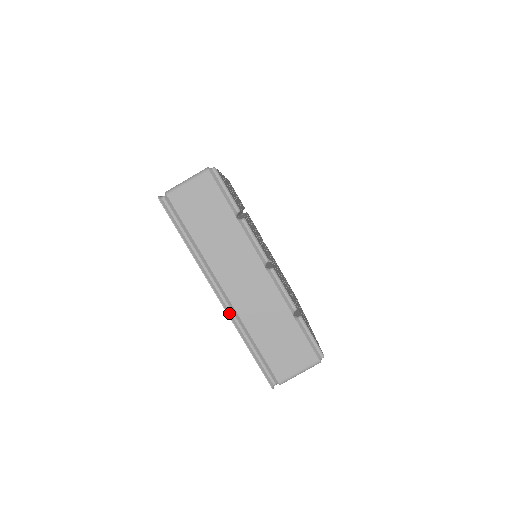
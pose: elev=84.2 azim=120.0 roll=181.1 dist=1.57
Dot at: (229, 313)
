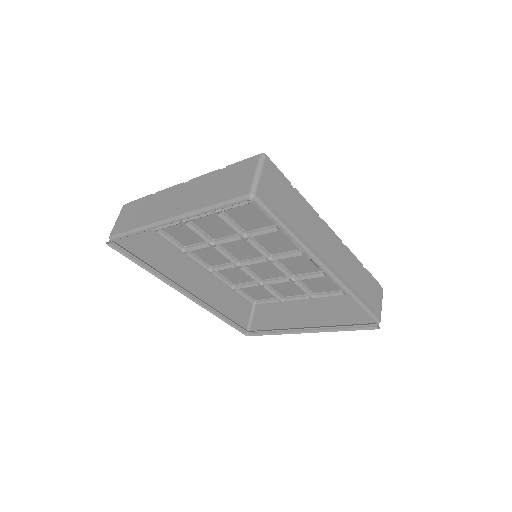
Dot at: occluded
